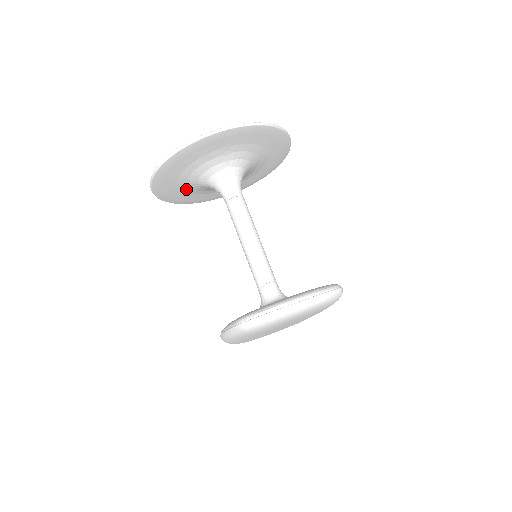
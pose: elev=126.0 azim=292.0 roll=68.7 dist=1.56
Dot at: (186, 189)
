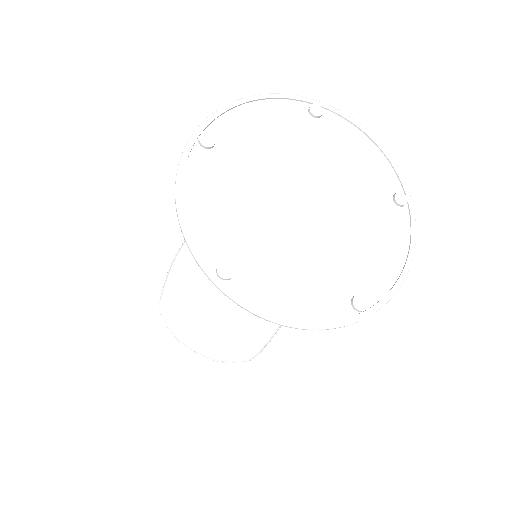
Dot at: (257, 148)
